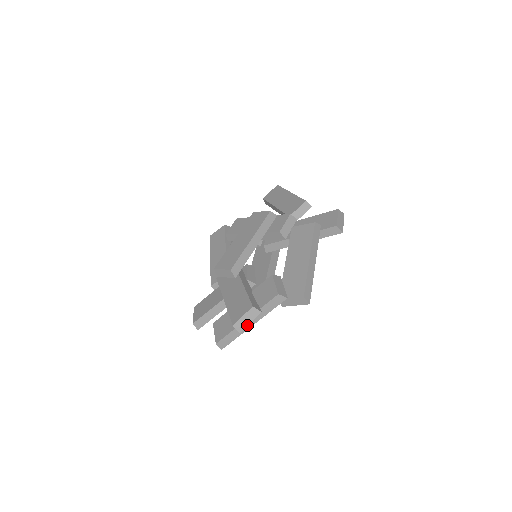
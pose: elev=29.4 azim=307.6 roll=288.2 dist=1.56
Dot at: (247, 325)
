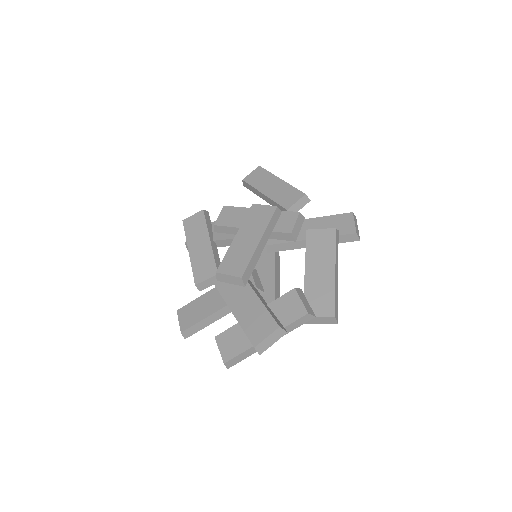
Dot at: (269, 346)
